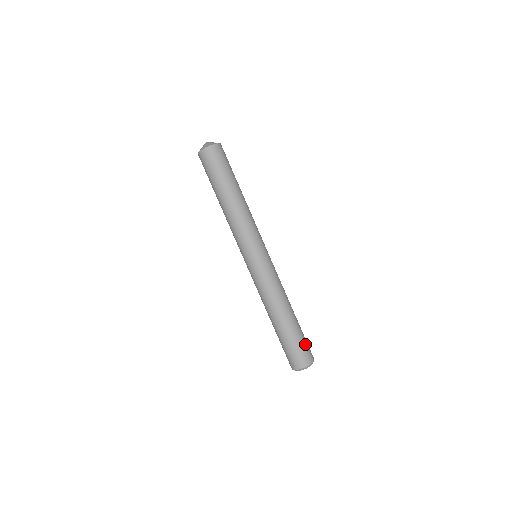
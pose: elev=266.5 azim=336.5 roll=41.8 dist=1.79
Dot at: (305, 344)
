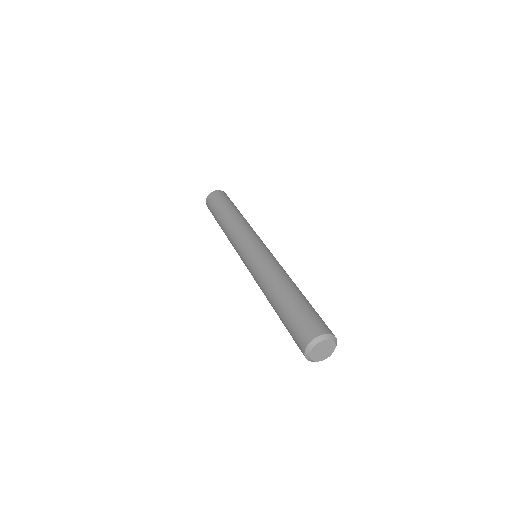
Dot at: occluded
